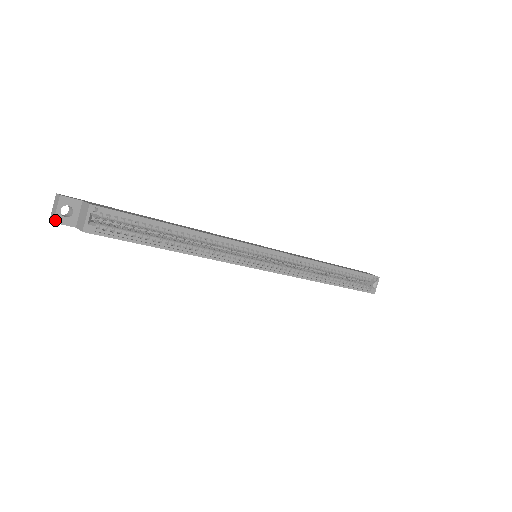
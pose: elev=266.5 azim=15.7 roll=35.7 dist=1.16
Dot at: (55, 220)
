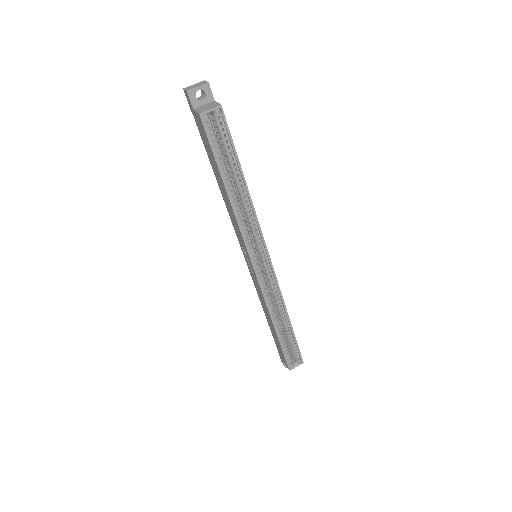
Dot at: (189, 91)
